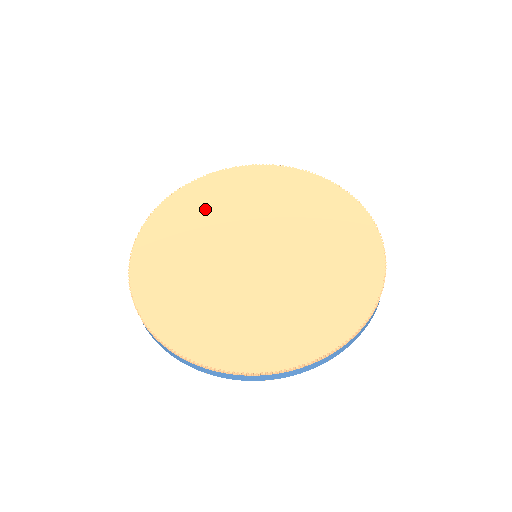
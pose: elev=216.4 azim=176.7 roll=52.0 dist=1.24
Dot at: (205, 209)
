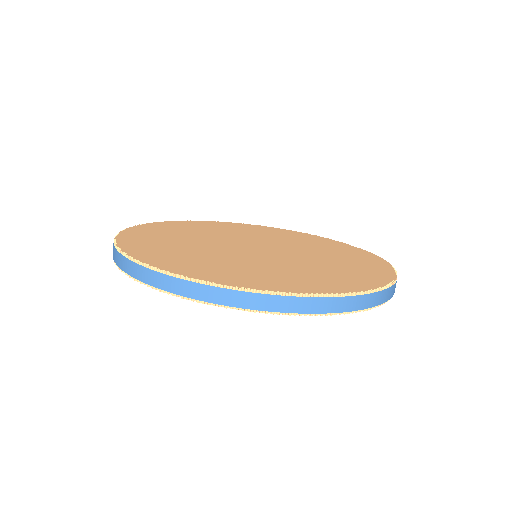
Dot at: (265, 233)
